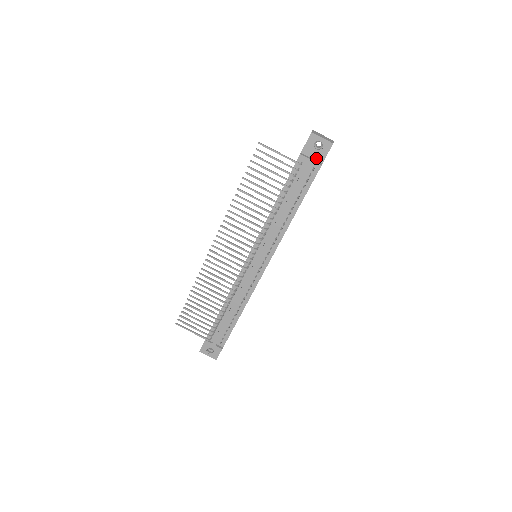
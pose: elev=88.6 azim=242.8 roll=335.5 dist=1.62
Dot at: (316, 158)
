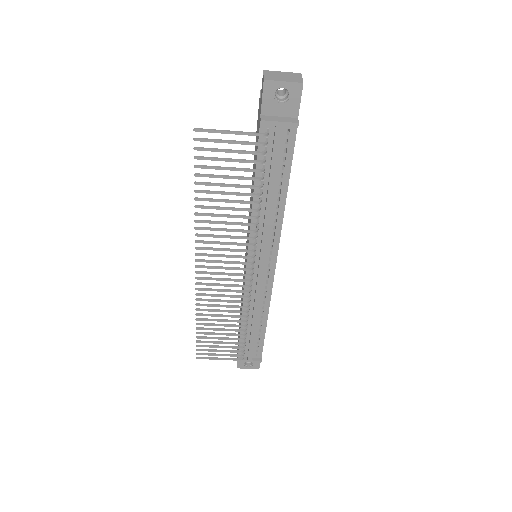
Dot at: (286, 114)
